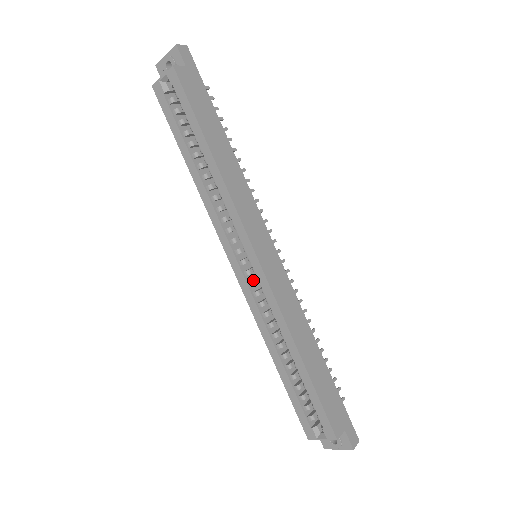
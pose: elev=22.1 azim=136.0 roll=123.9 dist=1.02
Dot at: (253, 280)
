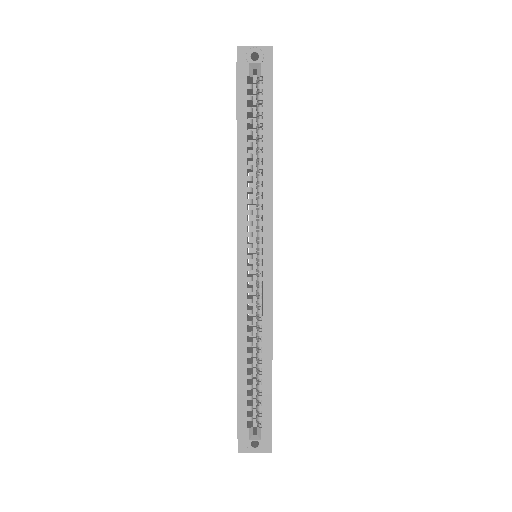
Dot at: (252, 276)
